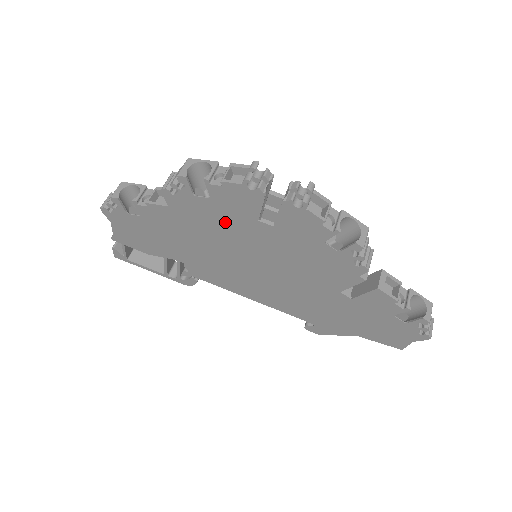
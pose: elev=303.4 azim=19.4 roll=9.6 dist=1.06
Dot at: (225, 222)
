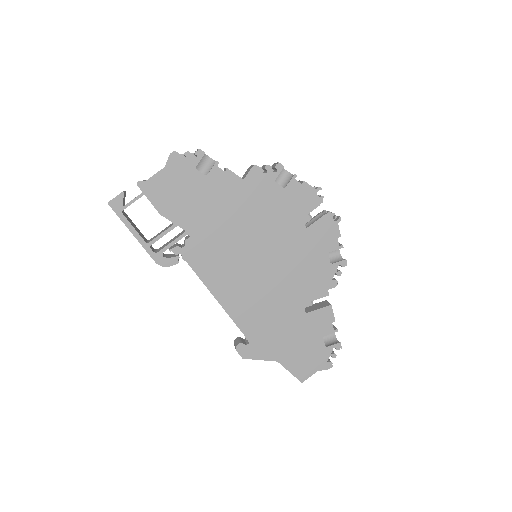
Dot at: (275, 211)
